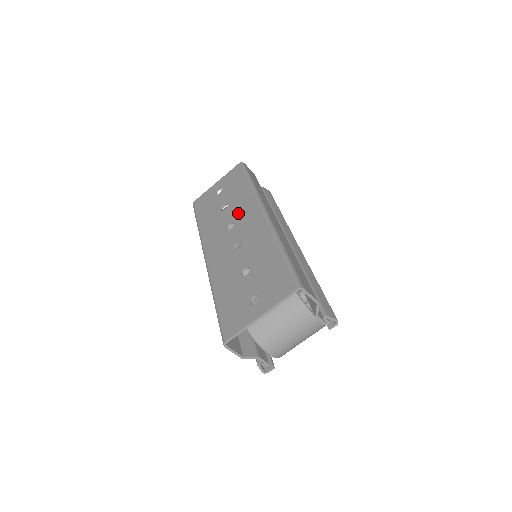
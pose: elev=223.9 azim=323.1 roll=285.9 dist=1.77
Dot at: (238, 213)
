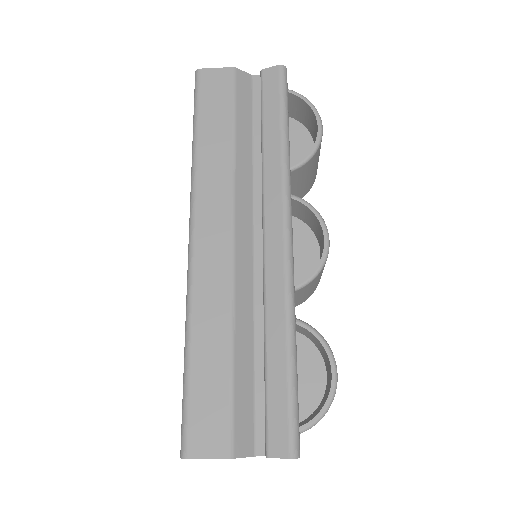
Dot at: occluded
